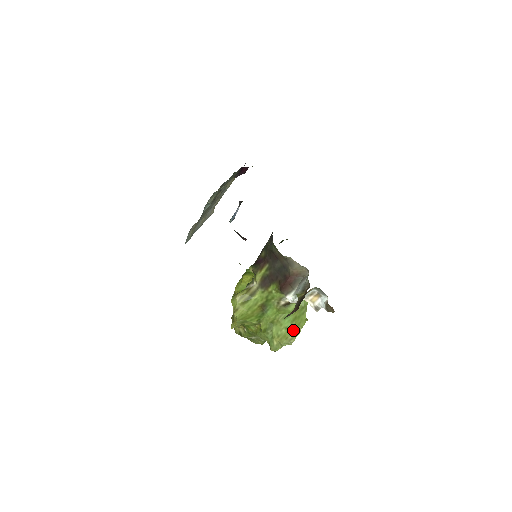
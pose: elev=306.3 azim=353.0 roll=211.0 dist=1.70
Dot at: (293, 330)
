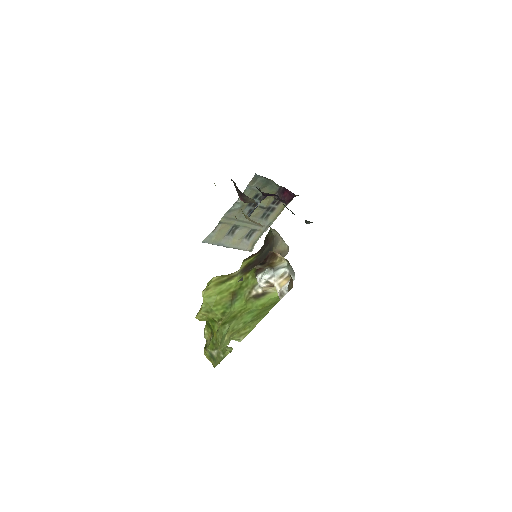
Dot at: (250, 324)
